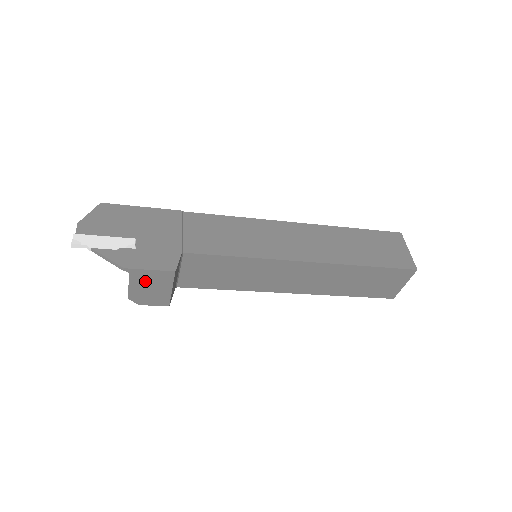
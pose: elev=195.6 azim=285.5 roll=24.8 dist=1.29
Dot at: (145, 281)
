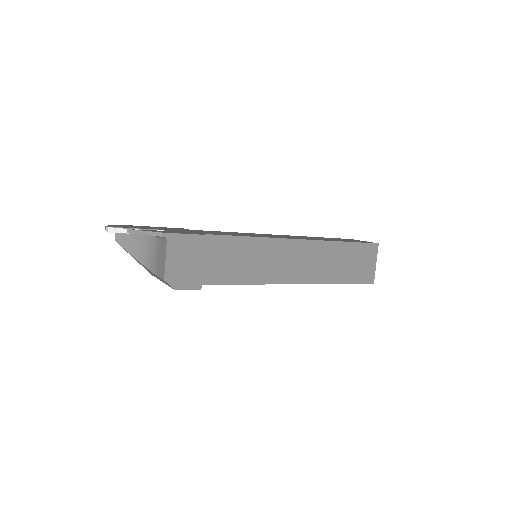
Dot at: (180, 251)
